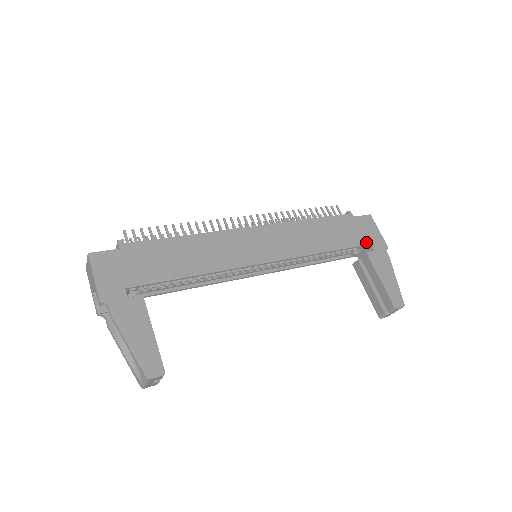
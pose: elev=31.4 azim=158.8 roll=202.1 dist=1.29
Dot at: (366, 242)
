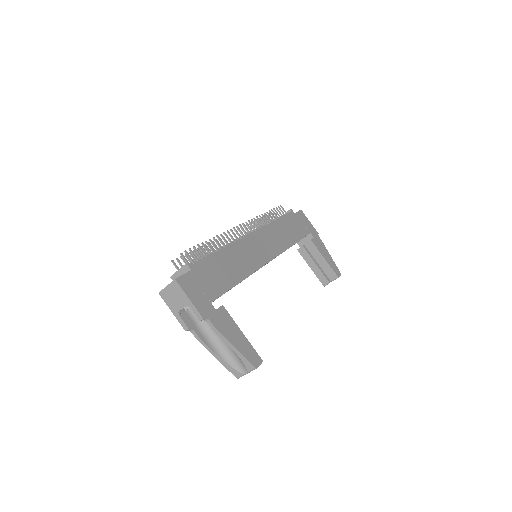
Dot at: (308, 232)
